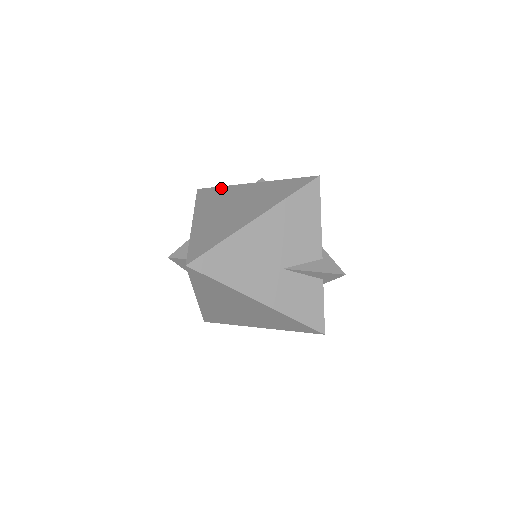
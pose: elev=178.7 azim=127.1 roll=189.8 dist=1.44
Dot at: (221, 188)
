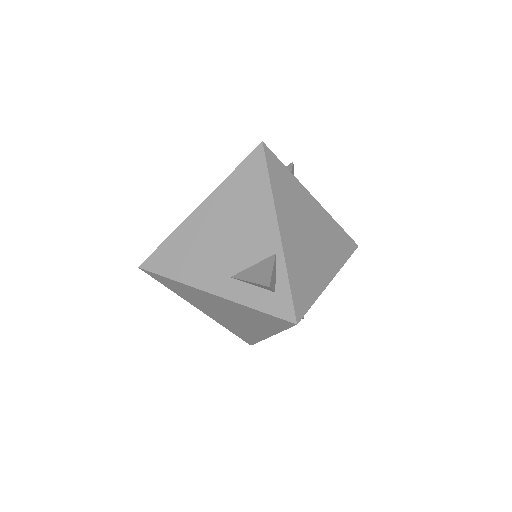
Dot at: (290, 174)
